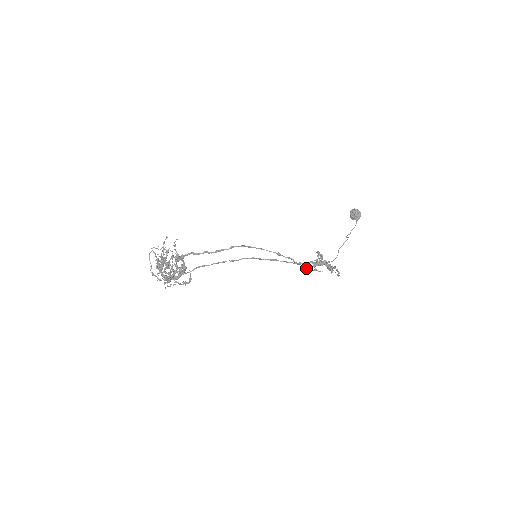
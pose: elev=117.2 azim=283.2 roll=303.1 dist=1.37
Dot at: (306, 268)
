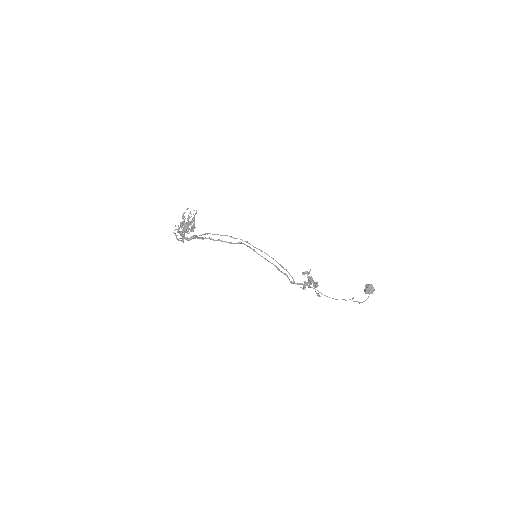
Dot at: (294, 281)
